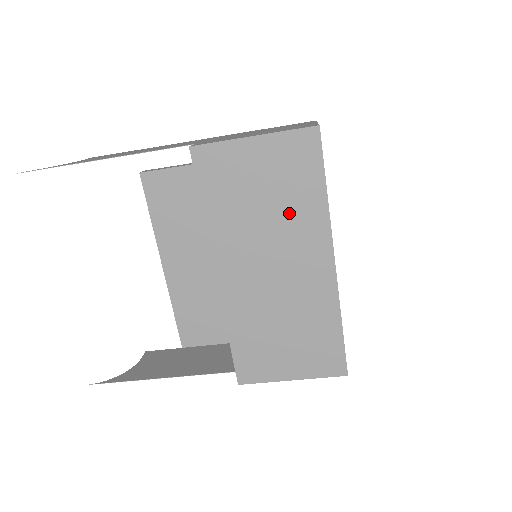
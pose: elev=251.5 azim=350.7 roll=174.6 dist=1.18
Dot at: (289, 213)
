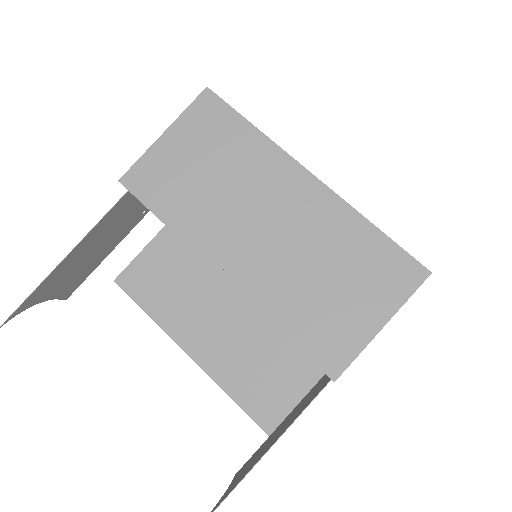
Dot at: (238, 166)
